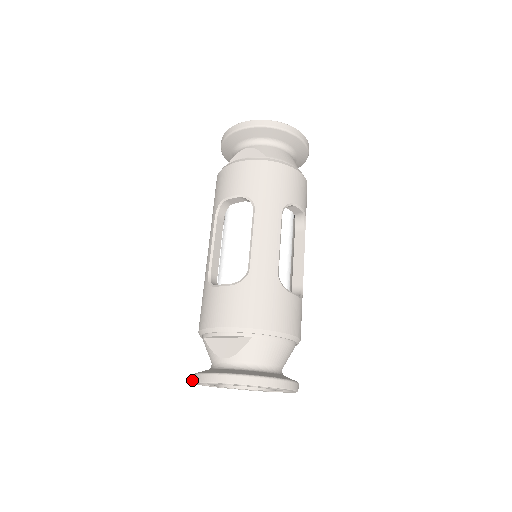
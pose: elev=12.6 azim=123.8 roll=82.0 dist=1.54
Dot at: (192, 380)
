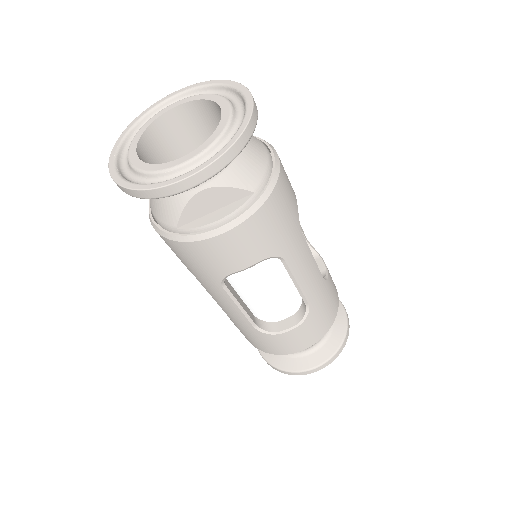
Dot at: occluded
